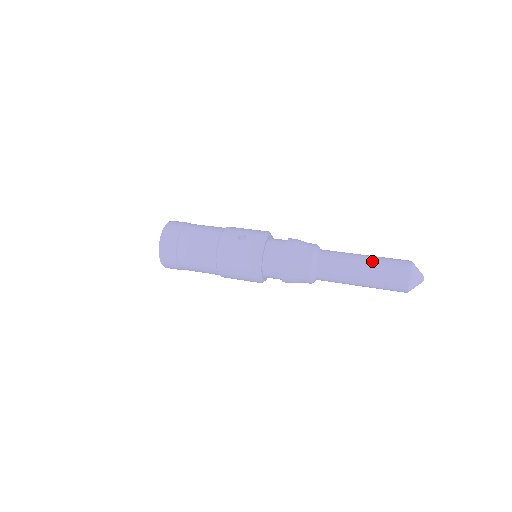
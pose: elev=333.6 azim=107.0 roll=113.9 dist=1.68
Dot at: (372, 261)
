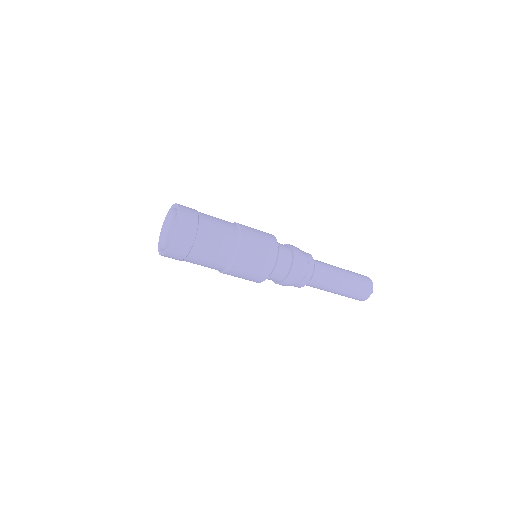
Dot at: occluded
